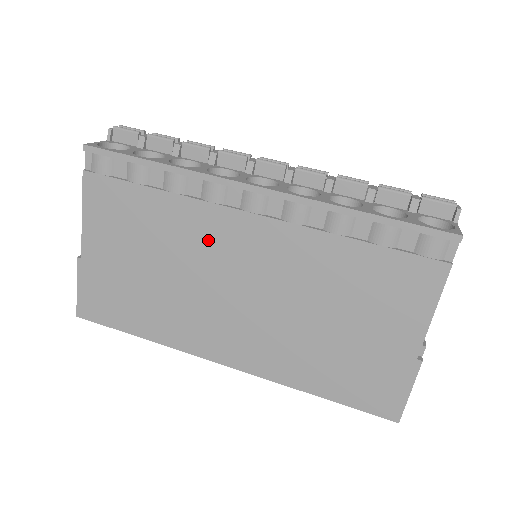
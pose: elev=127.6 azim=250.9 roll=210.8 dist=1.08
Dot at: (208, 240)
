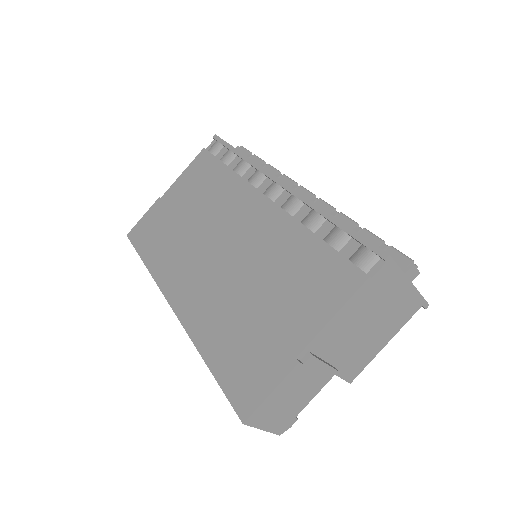
Dot at: (230, 207)
